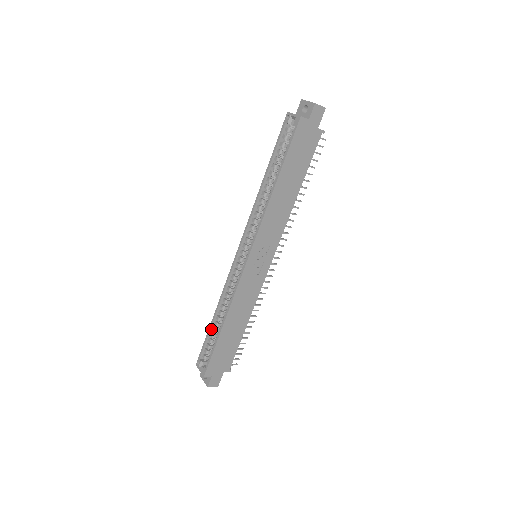
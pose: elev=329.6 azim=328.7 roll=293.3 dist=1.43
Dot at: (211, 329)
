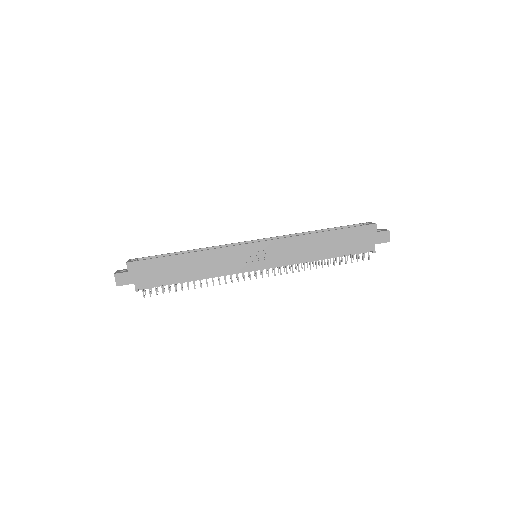
Dot at: (172, 254)
